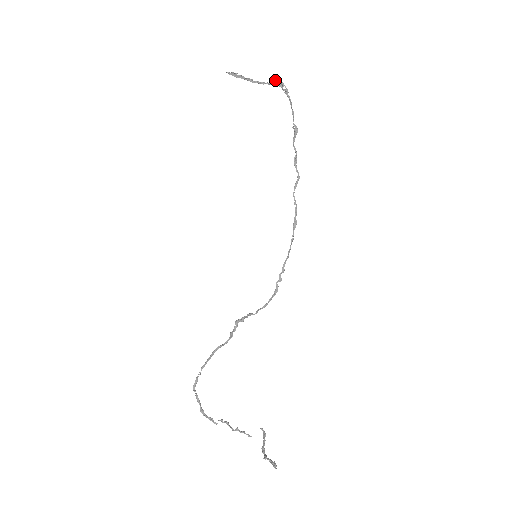
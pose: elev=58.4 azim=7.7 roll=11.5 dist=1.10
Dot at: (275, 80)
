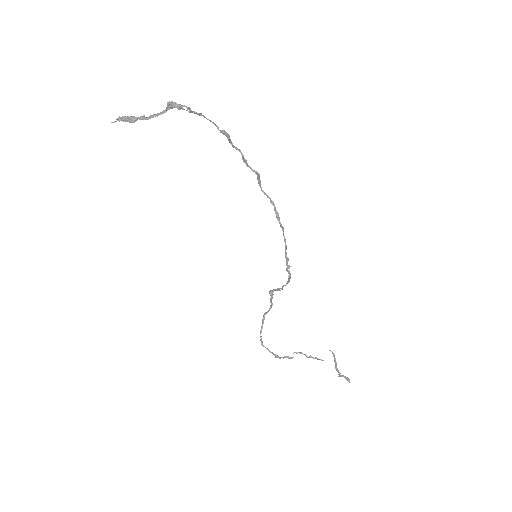
Dot at: (169, 104)
